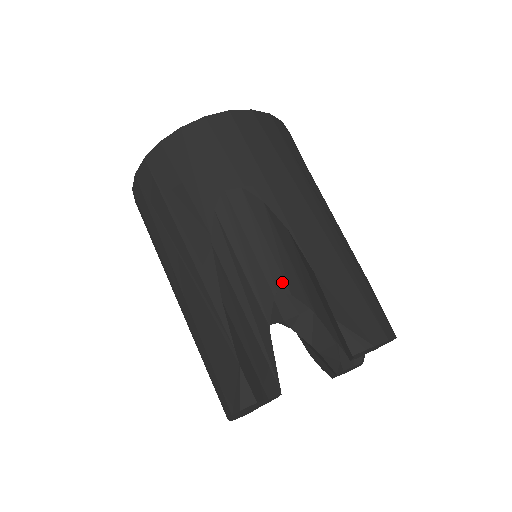
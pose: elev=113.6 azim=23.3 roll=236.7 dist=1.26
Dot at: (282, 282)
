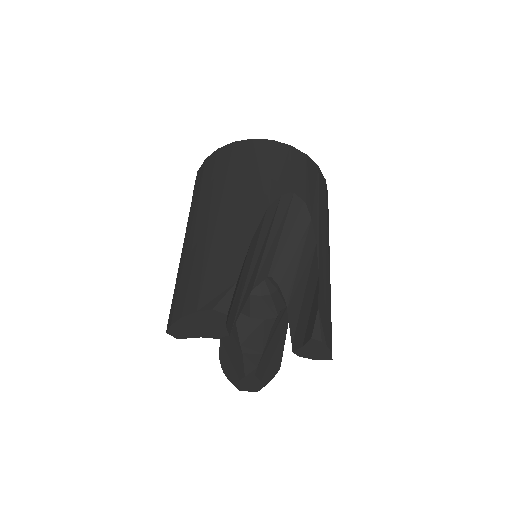
Dot at: (280, 273)
